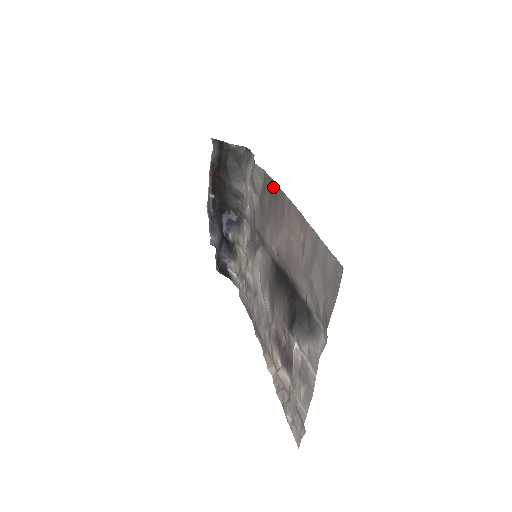
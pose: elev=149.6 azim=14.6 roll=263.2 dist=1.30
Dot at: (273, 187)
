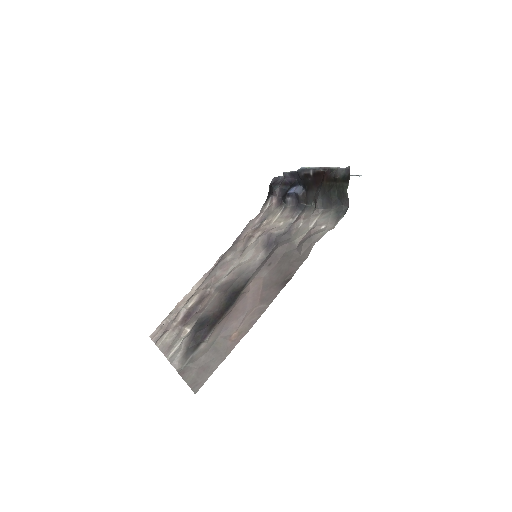
Dot at: (286, 279)
